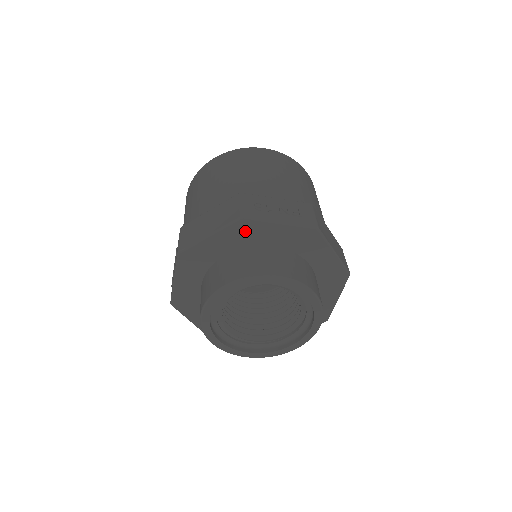
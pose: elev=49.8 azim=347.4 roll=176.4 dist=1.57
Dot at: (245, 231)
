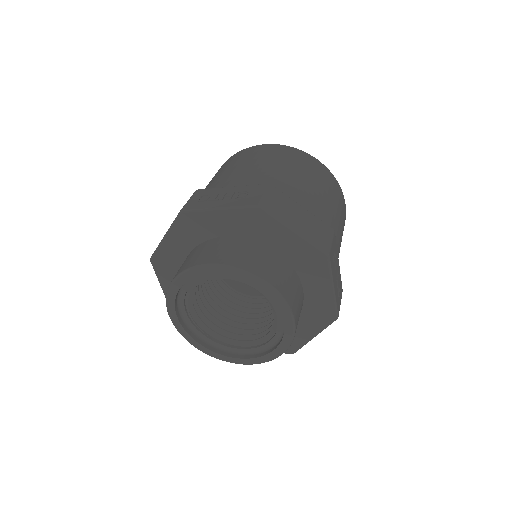
Dot at: (313, 262)
